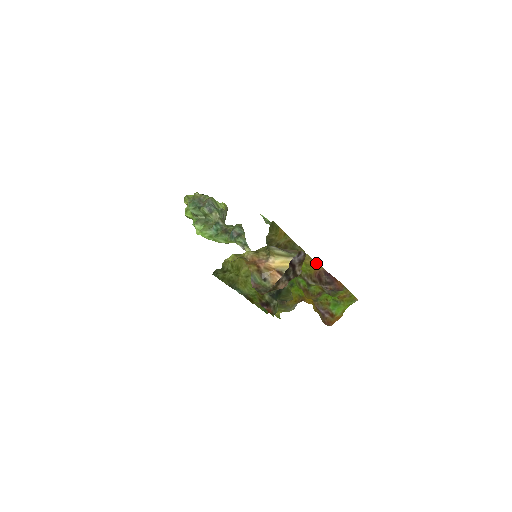
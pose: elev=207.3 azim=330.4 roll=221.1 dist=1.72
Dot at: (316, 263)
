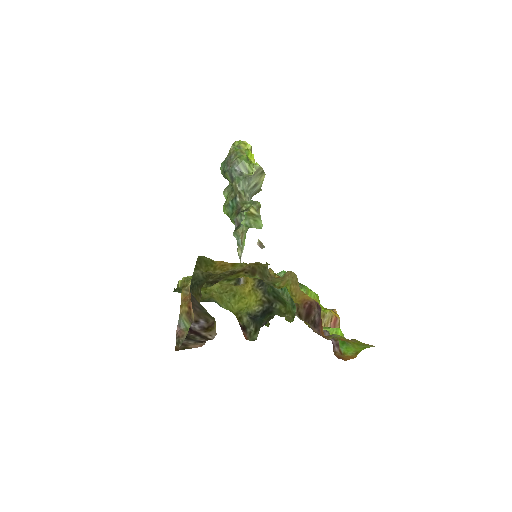
Dot at: (302, 292)
